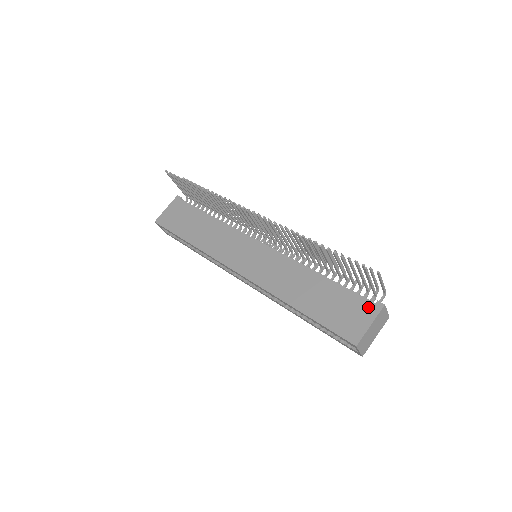
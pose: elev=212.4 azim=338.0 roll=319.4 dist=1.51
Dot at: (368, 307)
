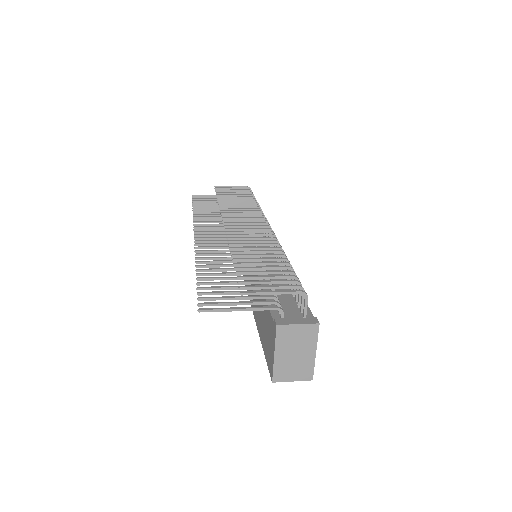
Dot at: (272, 328)
